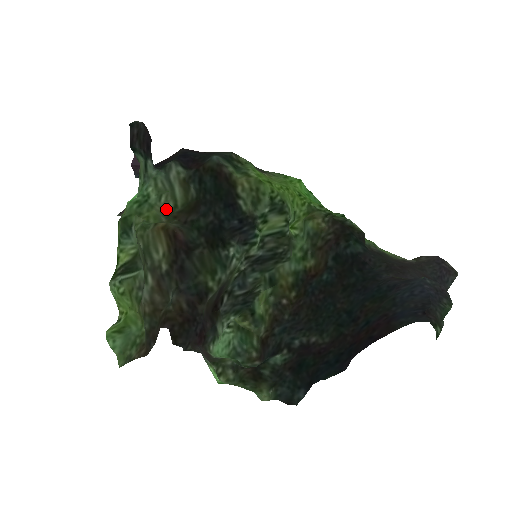
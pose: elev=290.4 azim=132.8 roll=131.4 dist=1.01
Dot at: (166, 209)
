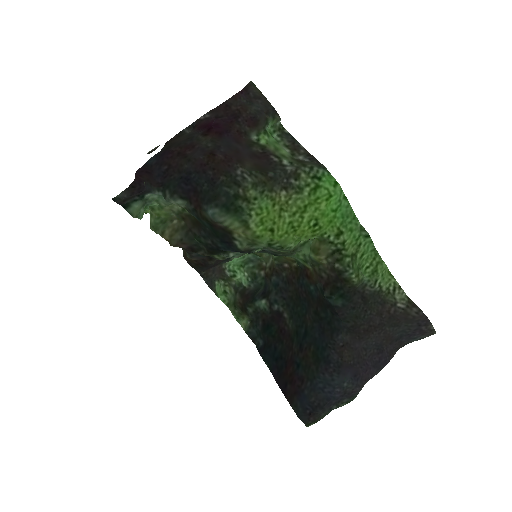
Dot at: (175, 209)
